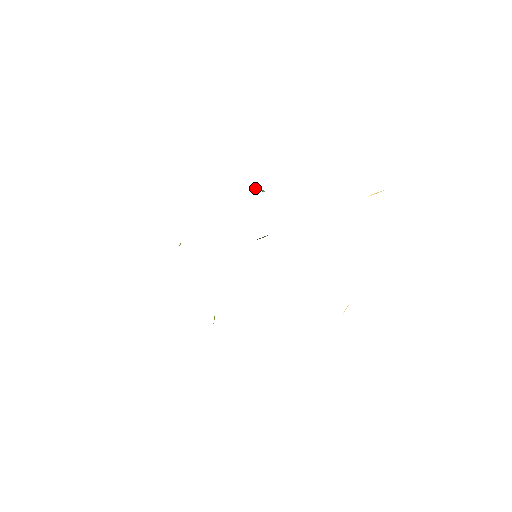
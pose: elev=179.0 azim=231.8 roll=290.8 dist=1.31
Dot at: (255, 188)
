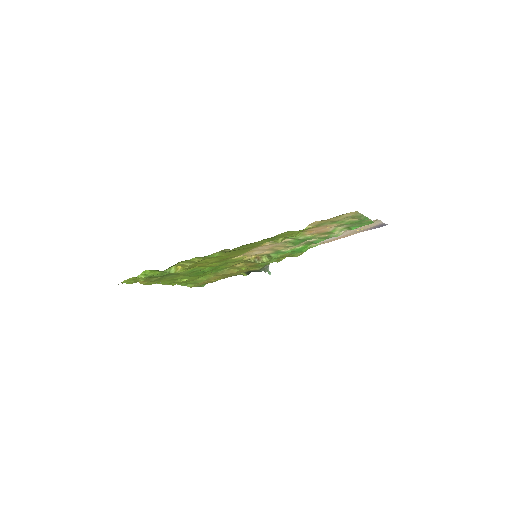
Dot at: (266, 267)
